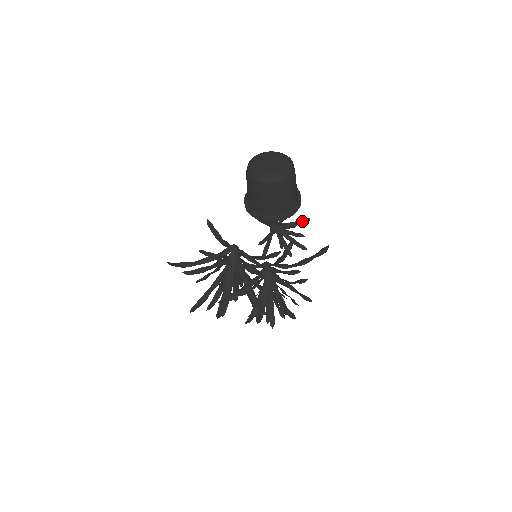
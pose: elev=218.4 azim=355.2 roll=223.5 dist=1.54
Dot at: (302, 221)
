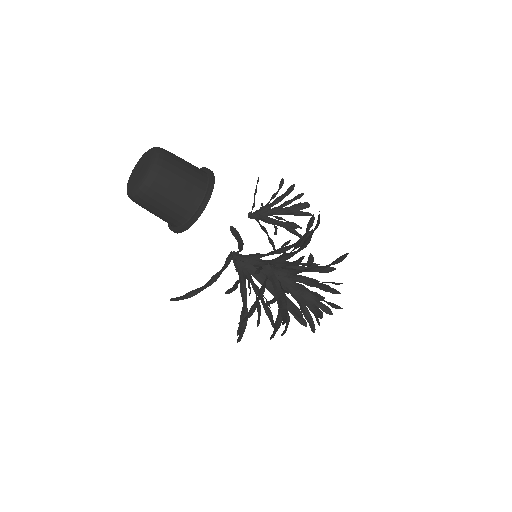
Dot at: (287, 192)
